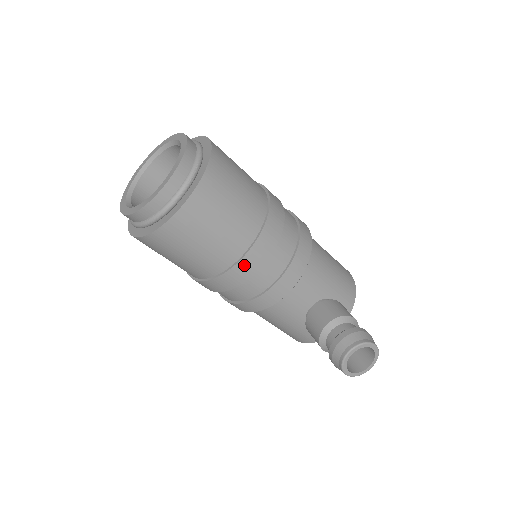
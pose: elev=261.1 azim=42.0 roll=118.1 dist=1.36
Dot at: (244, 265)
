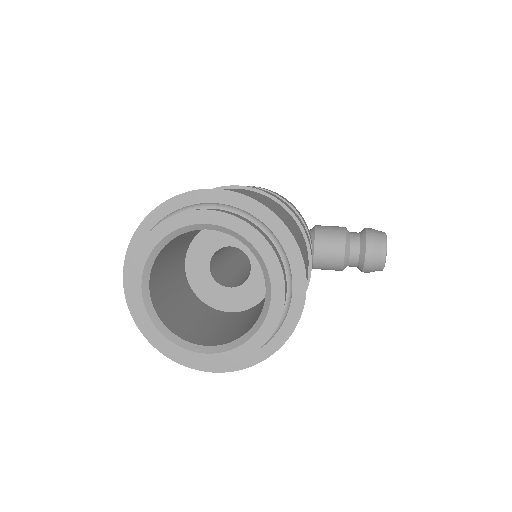
Dot at: occluded
